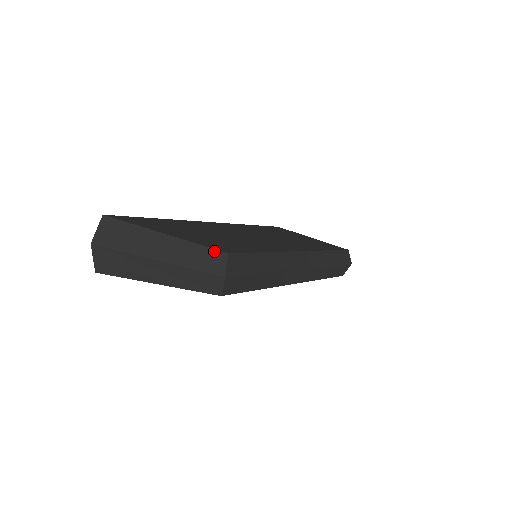
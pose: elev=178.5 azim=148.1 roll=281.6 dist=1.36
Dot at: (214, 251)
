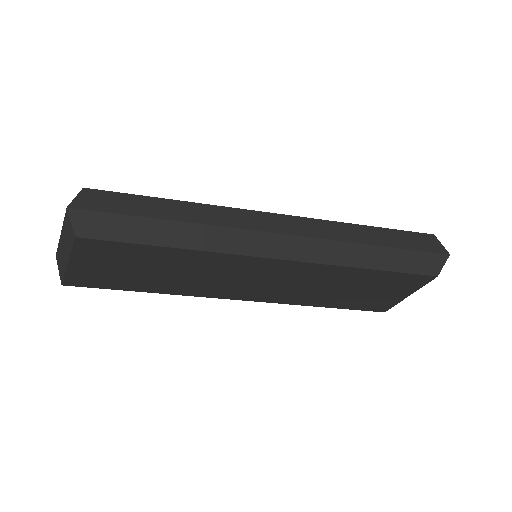
Dot at: occluded
